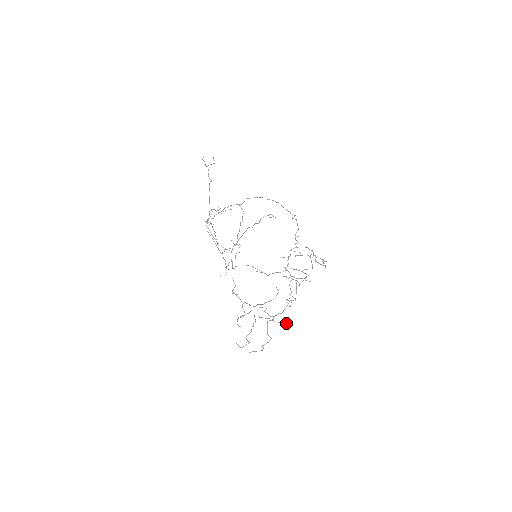
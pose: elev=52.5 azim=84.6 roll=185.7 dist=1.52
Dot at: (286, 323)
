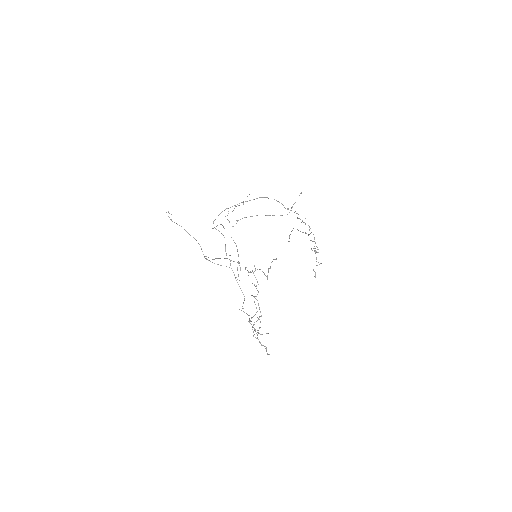
Dot at: occluded
